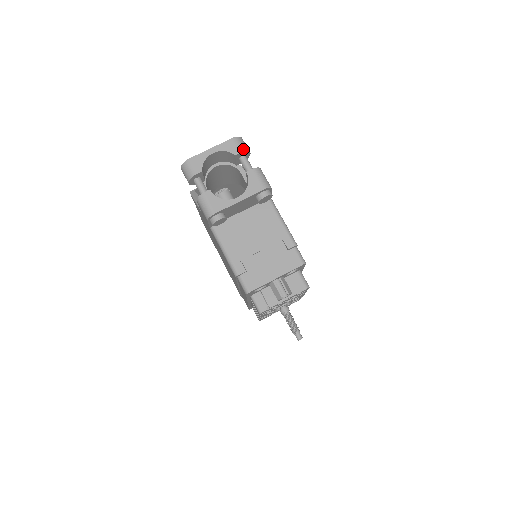
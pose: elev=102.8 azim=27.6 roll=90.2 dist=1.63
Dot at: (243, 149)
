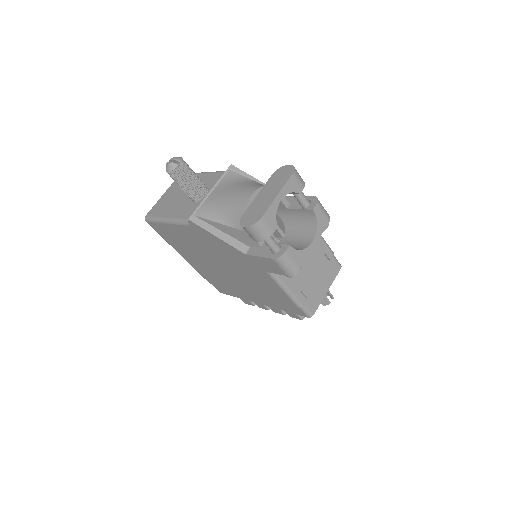
Dot at: (303, 183)
